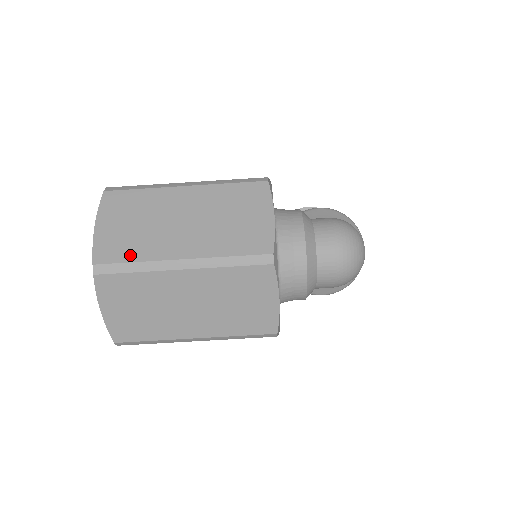
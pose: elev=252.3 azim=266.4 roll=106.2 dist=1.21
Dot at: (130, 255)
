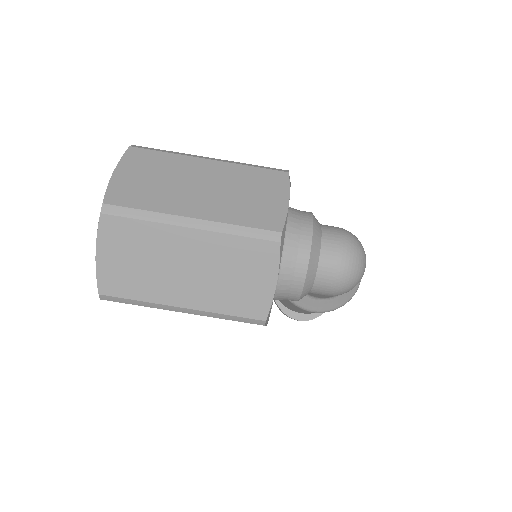
Dot at: (142, 203)
